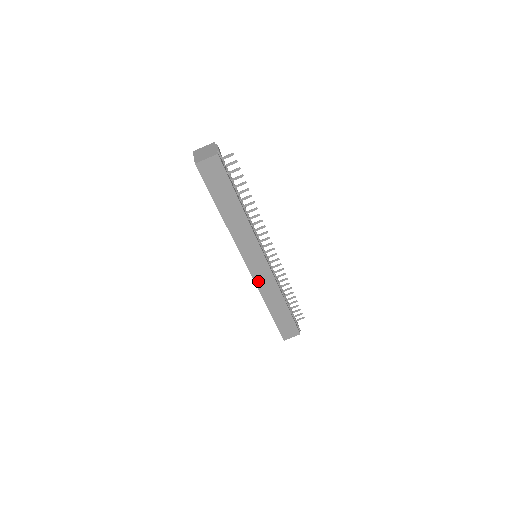
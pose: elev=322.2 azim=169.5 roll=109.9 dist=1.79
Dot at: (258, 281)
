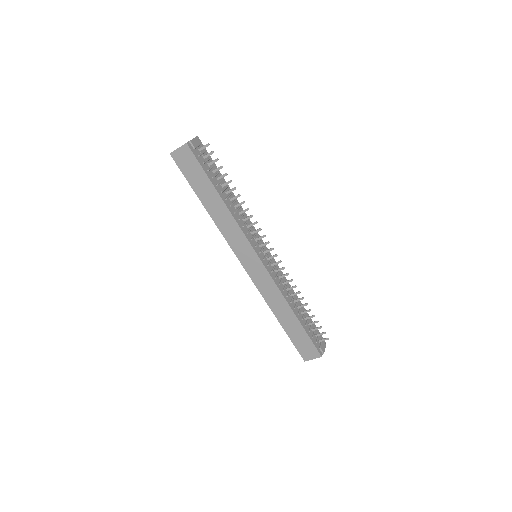
Dot at: (257, 283)
